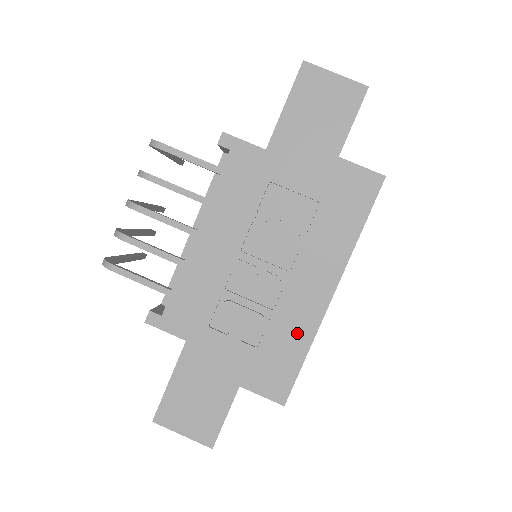
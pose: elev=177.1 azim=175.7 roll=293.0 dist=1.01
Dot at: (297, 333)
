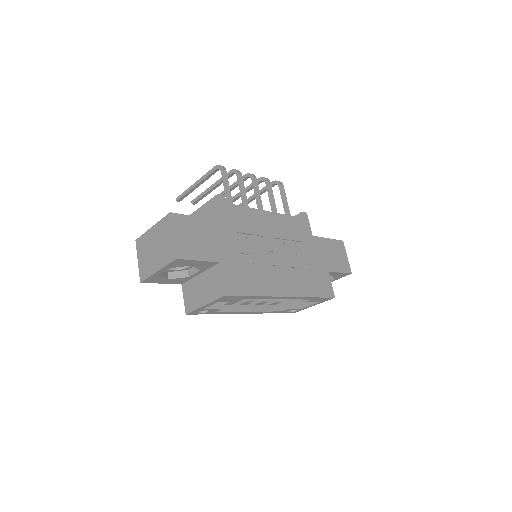
Dot at: (261, 285)
